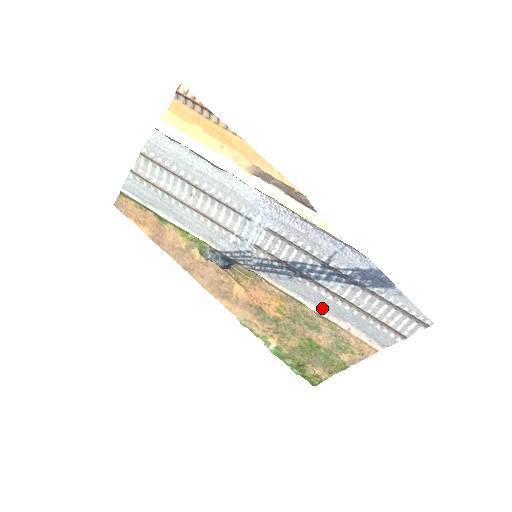
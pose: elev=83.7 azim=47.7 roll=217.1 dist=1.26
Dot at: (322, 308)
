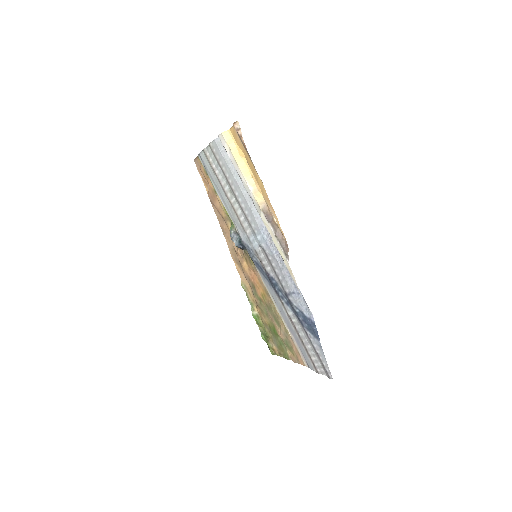
Dot at: (282, 316)
